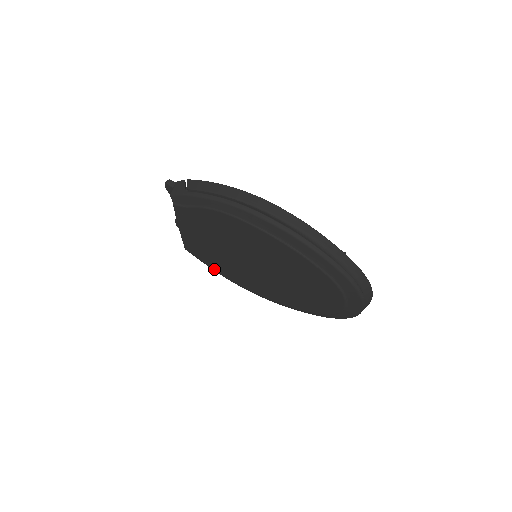
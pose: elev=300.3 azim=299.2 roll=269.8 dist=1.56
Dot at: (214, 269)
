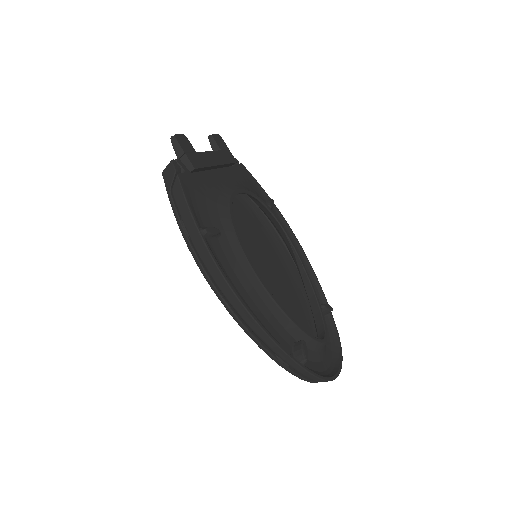
Dot at: occluded
